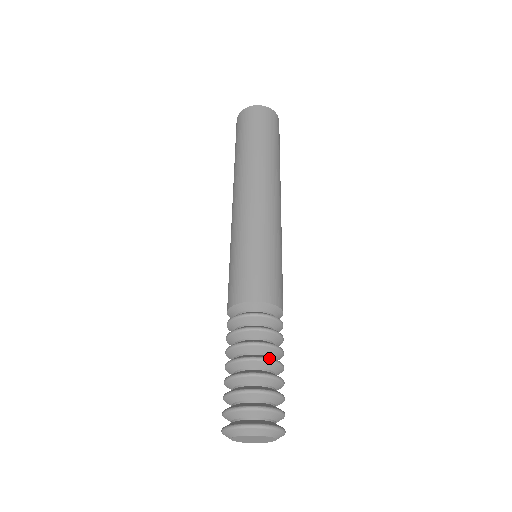
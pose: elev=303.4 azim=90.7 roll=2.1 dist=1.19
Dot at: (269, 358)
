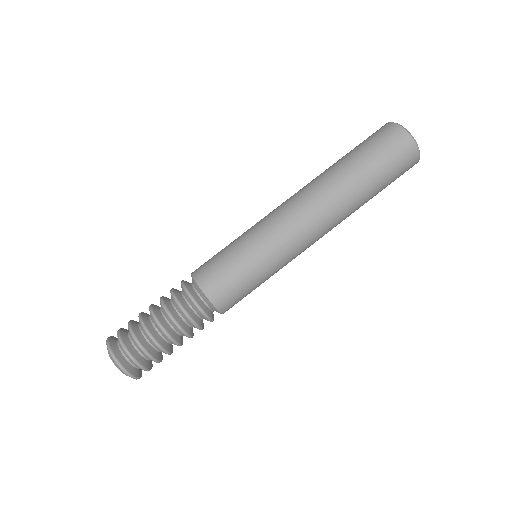
Dot at: (173, 338)
